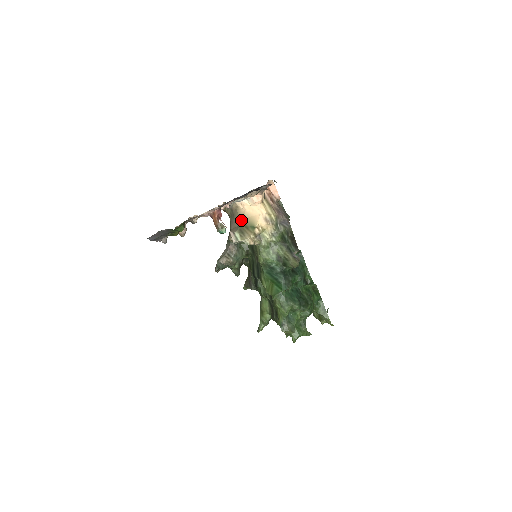
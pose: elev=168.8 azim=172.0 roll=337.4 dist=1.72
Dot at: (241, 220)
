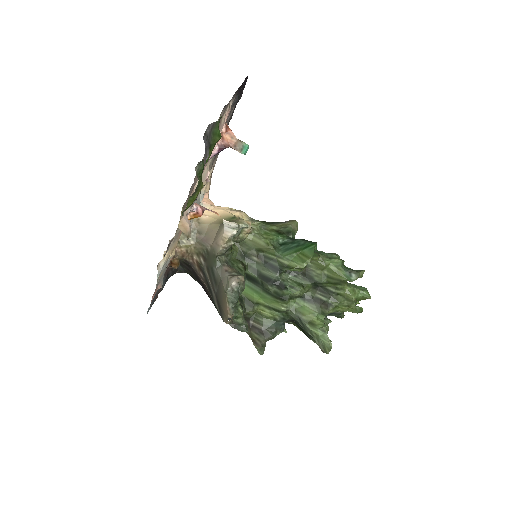
Dot at: (215, 223)
